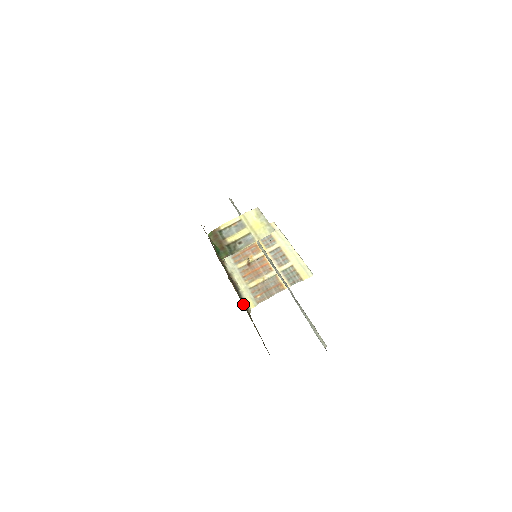
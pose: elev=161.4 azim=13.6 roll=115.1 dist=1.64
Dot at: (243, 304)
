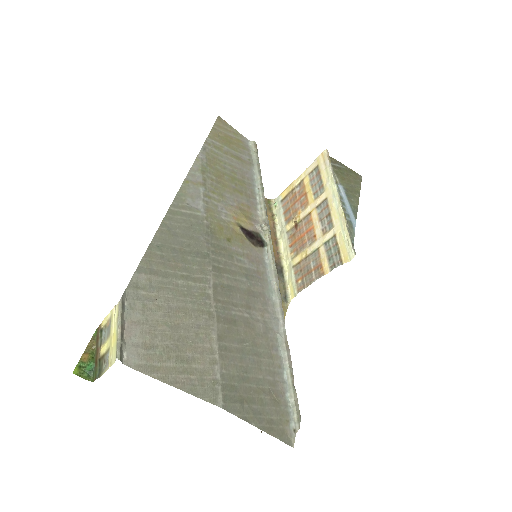
Dot at: occluded
